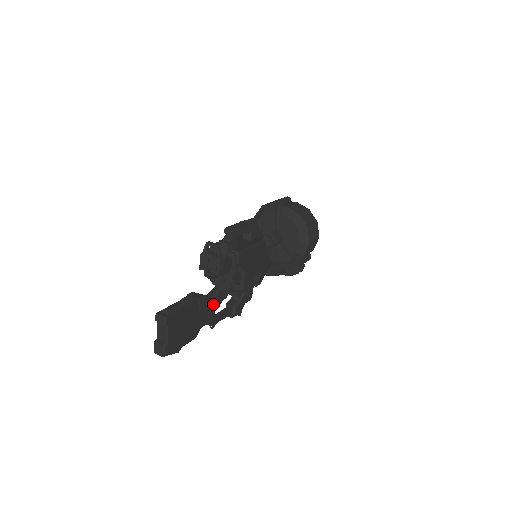
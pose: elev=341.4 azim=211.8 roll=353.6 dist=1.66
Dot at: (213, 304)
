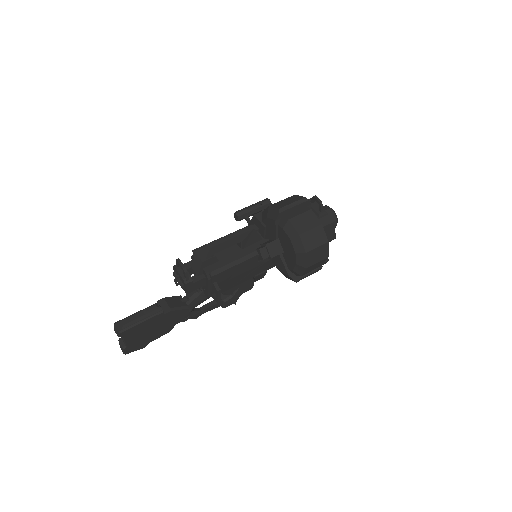
Dot at: (186, 310)
